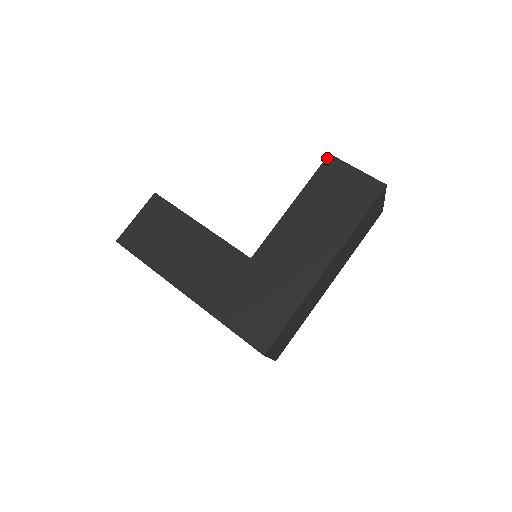
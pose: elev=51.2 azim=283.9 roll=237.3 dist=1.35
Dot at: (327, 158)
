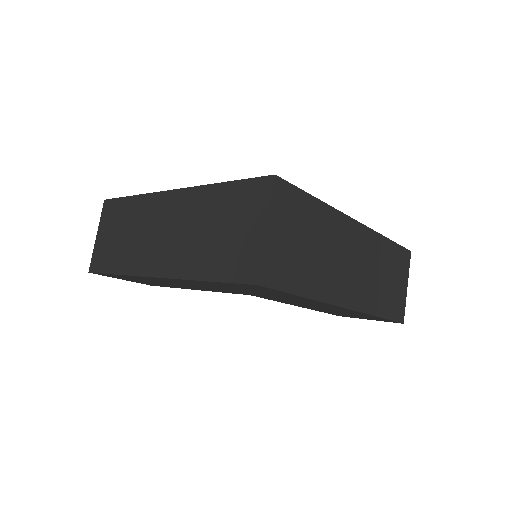
Dot at: occluded
